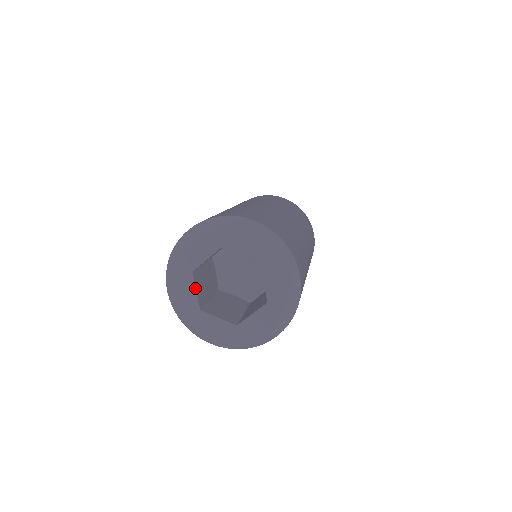
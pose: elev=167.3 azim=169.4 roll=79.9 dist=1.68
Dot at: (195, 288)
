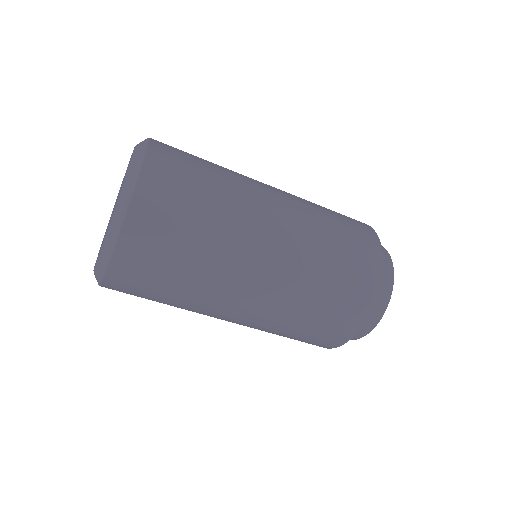
Dot at: occluded
